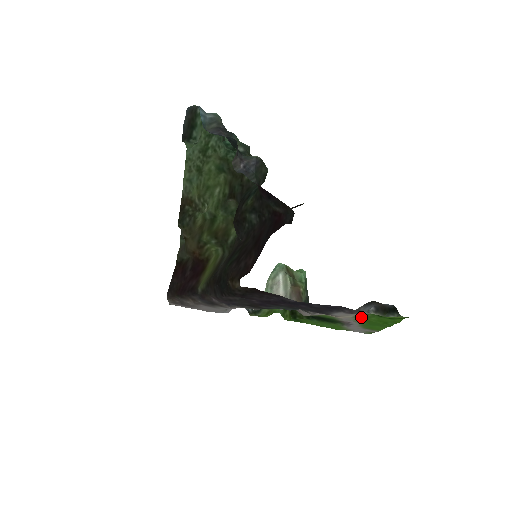
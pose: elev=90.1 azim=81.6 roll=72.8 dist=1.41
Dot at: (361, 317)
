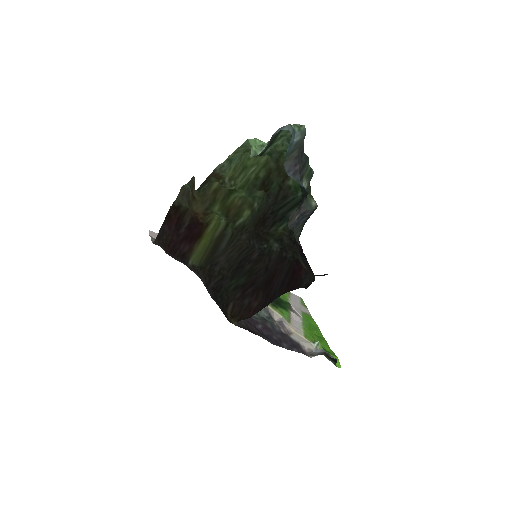
Dot at: (308, 335)
